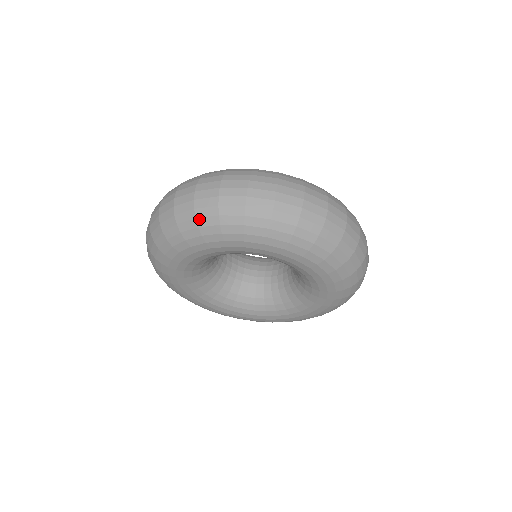
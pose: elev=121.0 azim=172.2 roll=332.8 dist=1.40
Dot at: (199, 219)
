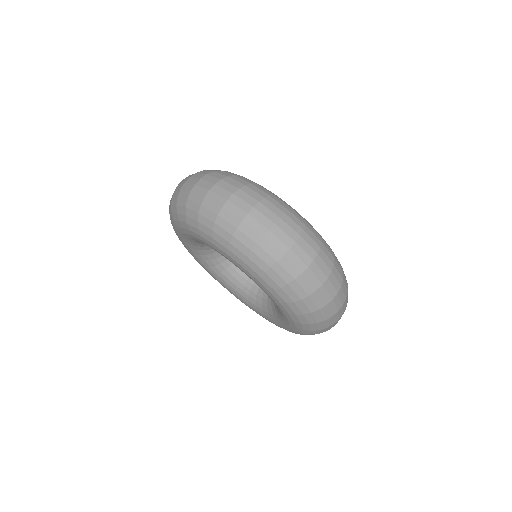
Dot at: (254, 254)
